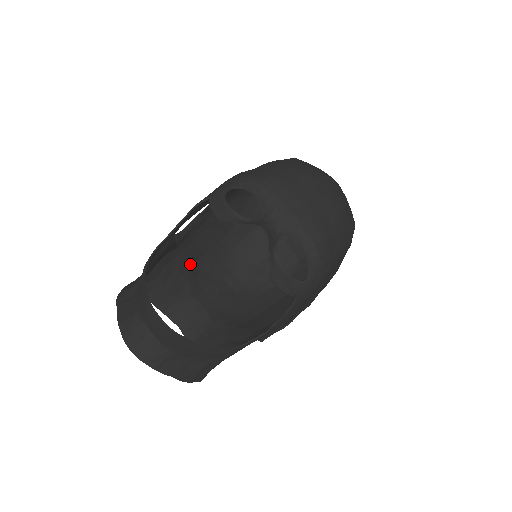
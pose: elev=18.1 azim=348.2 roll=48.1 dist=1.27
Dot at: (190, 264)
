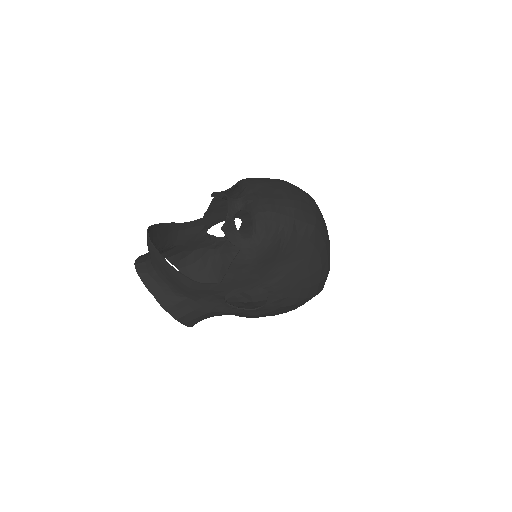
Dot at: (224, 269)
